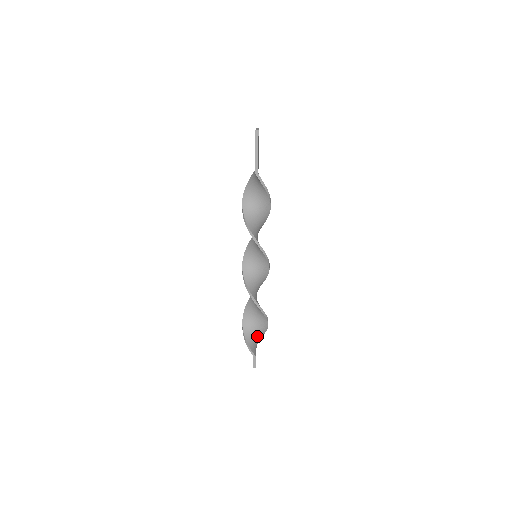
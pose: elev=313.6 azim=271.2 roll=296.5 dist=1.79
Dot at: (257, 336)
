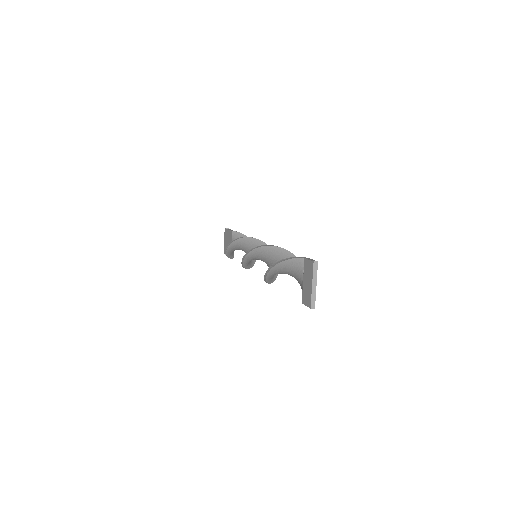
Dot at: occluded
